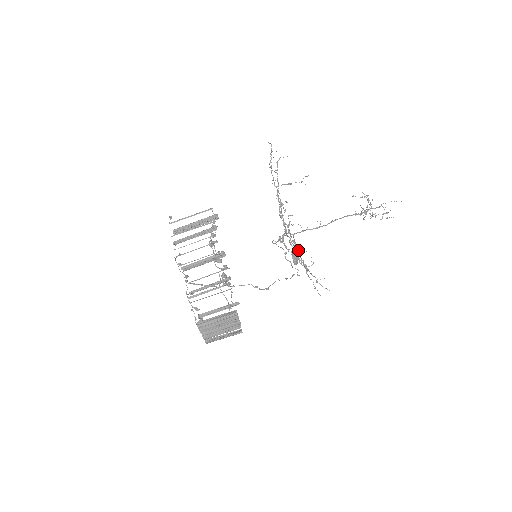
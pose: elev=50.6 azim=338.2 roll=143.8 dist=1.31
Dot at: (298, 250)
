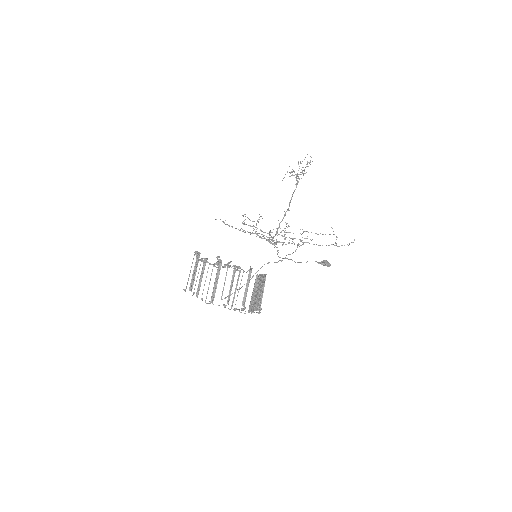
Dot at: occluded
